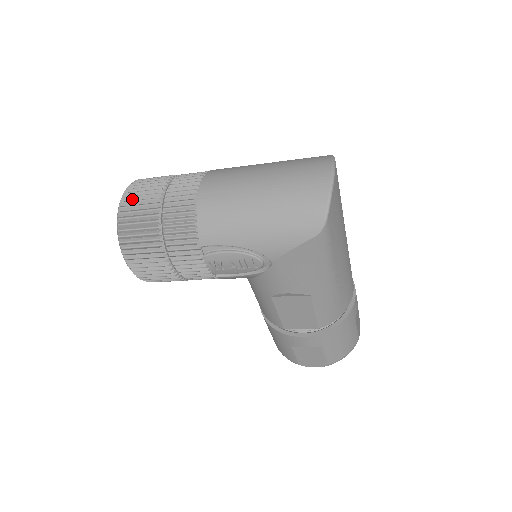
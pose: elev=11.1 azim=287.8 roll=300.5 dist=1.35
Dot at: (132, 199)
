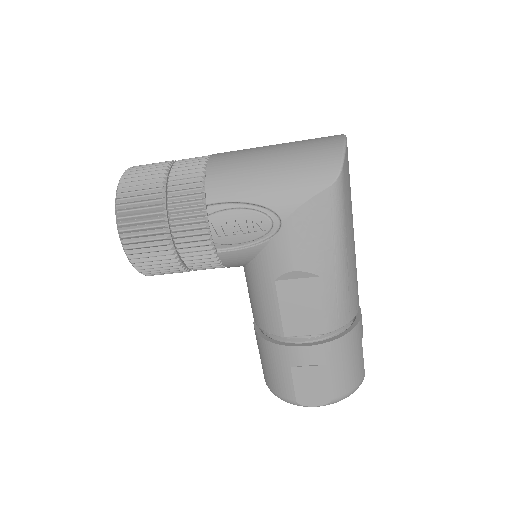
Dot at: (137, 171)
